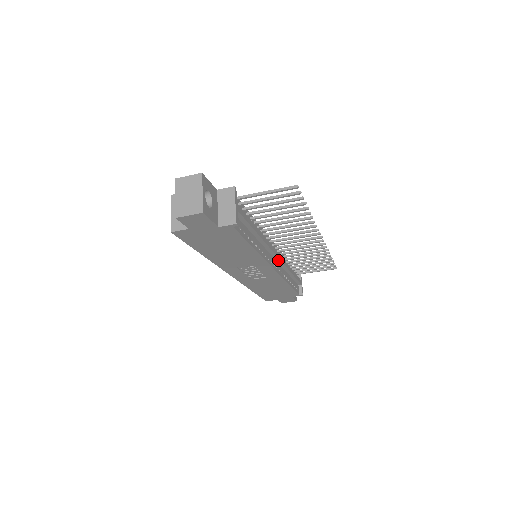
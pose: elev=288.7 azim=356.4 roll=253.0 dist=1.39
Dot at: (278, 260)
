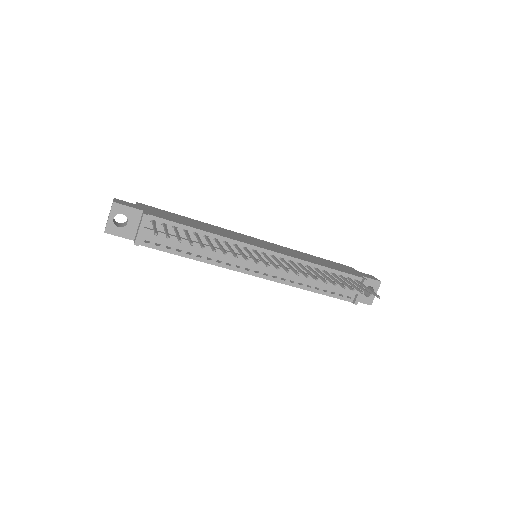
Dot at: (269, 268)
